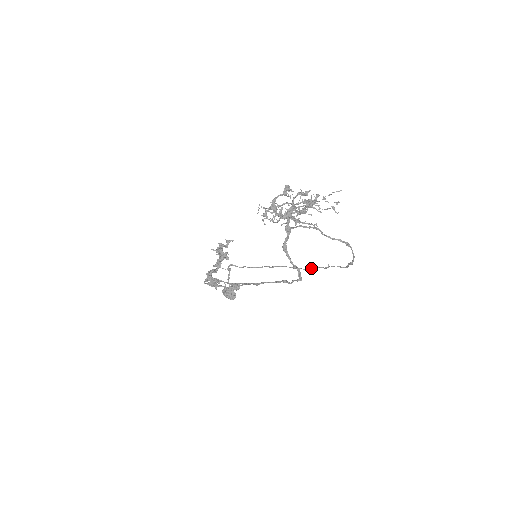
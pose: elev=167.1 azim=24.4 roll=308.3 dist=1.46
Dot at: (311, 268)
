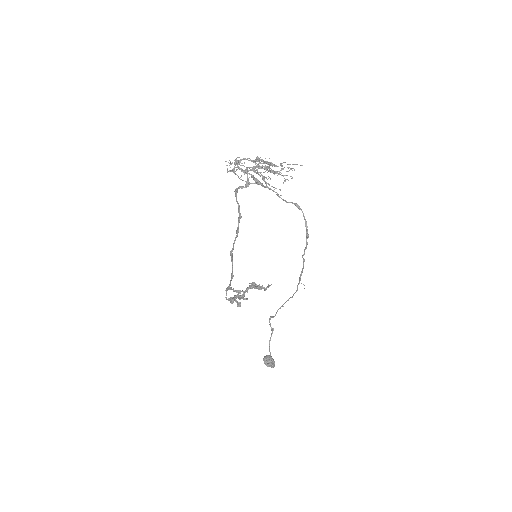
Dot at: (300, 275)
